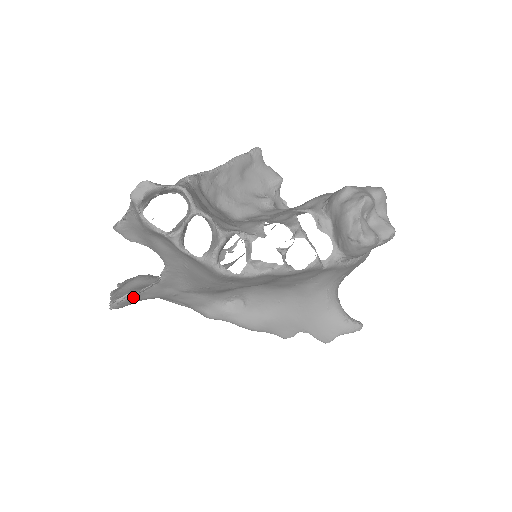
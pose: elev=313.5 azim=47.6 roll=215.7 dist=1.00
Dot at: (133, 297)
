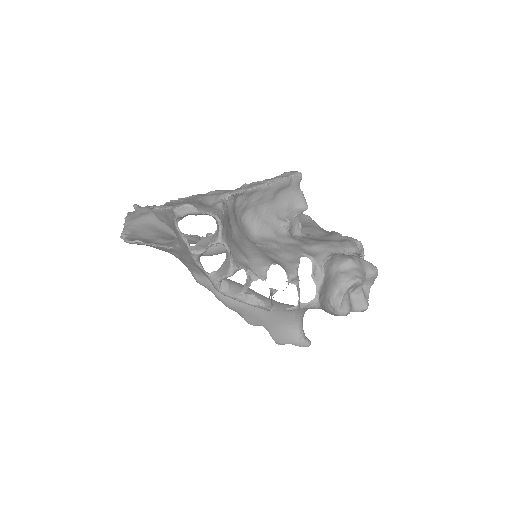
Dot at: (143, 244)
